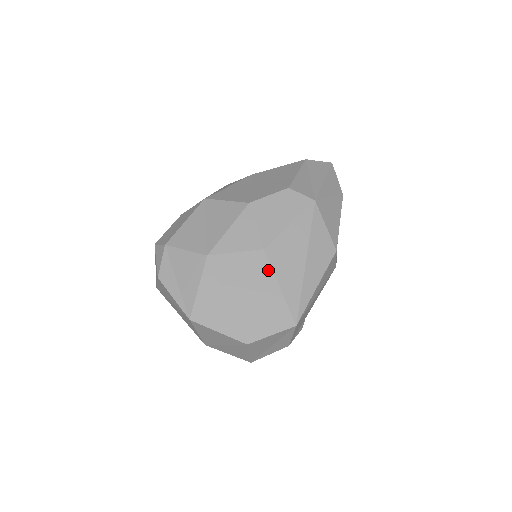
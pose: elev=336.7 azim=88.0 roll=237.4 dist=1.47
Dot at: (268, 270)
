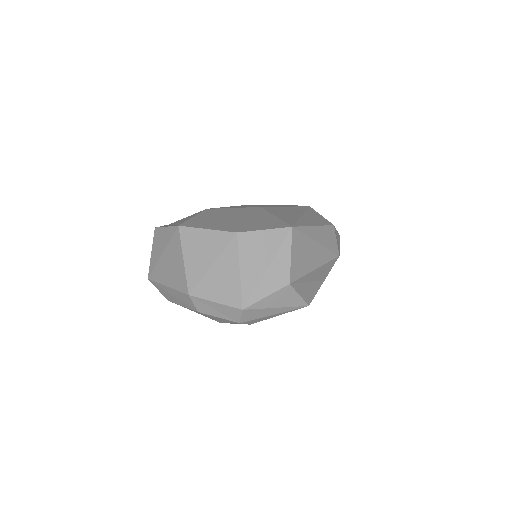
Dot at: (264, 212)
